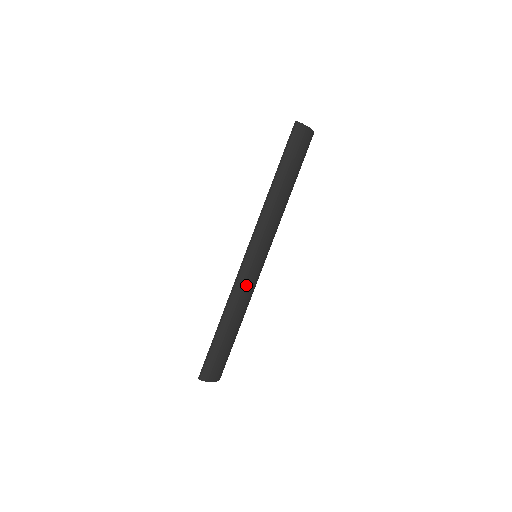
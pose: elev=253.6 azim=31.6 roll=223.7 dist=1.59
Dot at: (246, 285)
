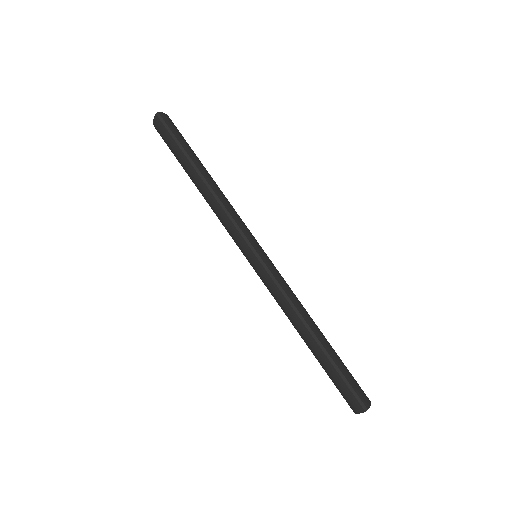
Dot at: (285, 282)
